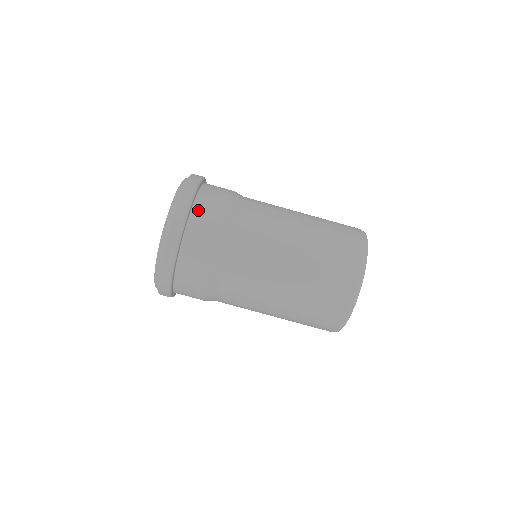
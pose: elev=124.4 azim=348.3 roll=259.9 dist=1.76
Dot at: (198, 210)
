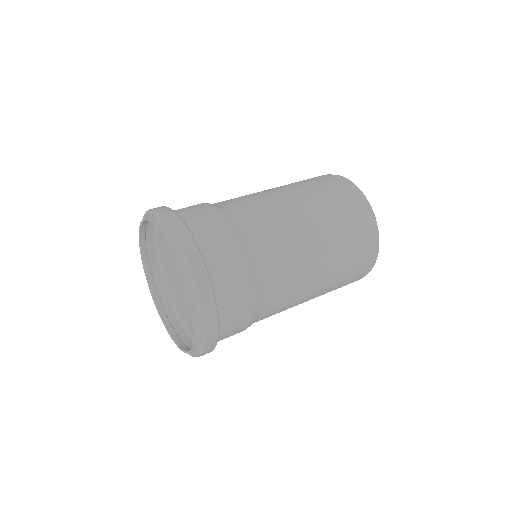
Dot at: (214, 268)
